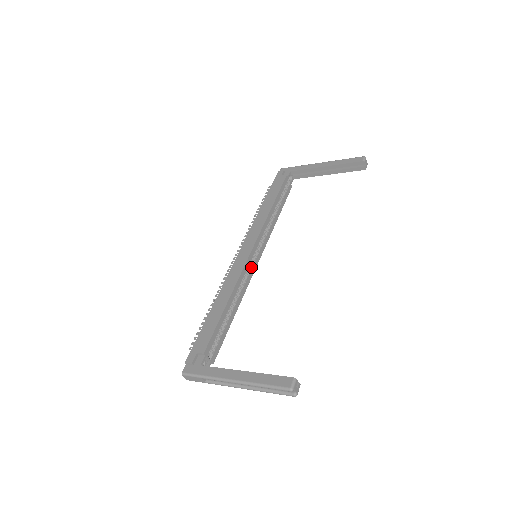
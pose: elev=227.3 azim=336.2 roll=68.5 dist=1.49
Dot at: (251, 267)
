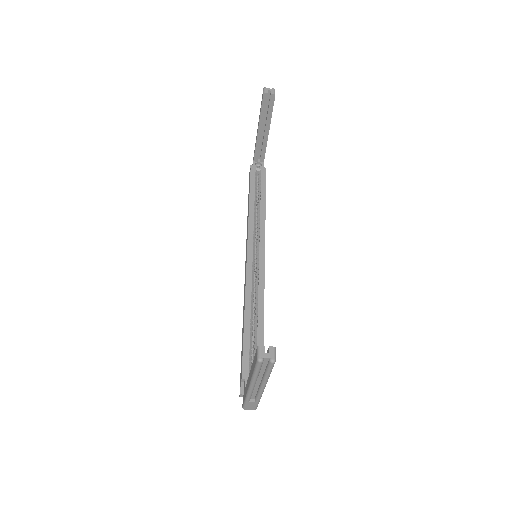
Dot at: (258, 268)
